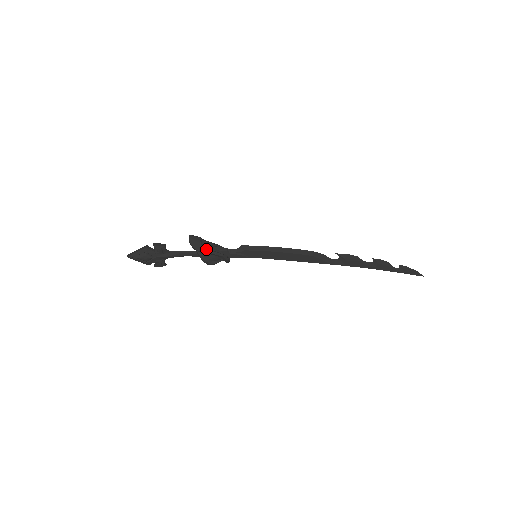
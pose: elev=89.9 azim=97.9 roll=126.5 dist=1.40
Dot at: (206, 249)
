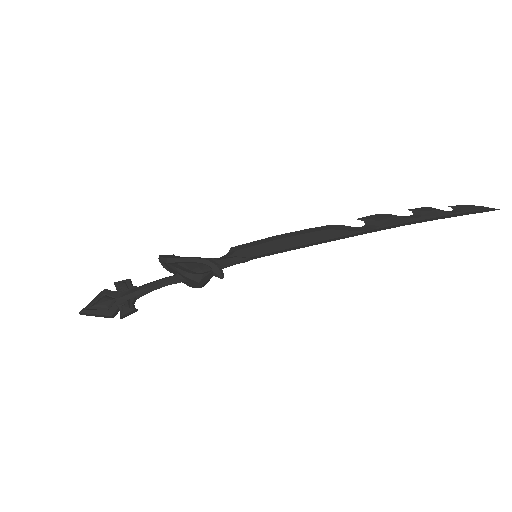
Dot at: (182, 257)
